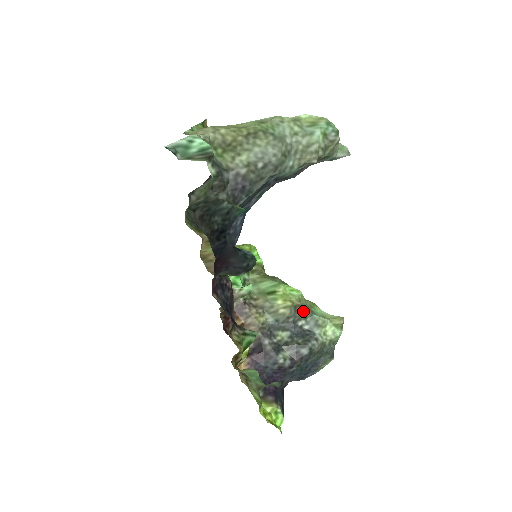
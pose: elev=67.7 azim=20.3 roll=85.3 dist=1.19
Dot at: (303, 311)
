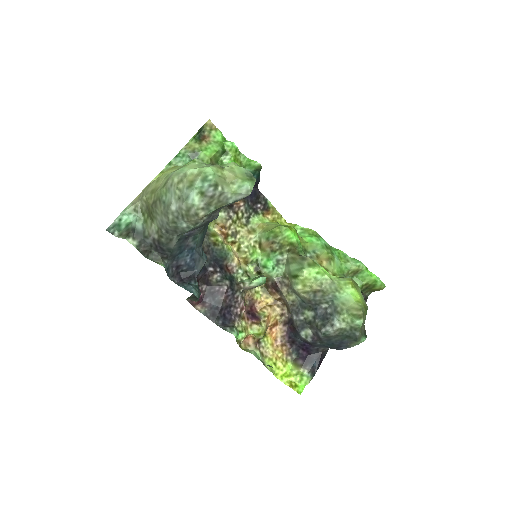
Dot at: (323, 296)
